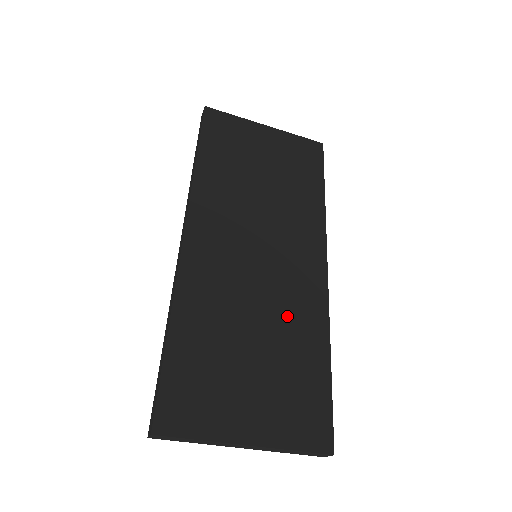
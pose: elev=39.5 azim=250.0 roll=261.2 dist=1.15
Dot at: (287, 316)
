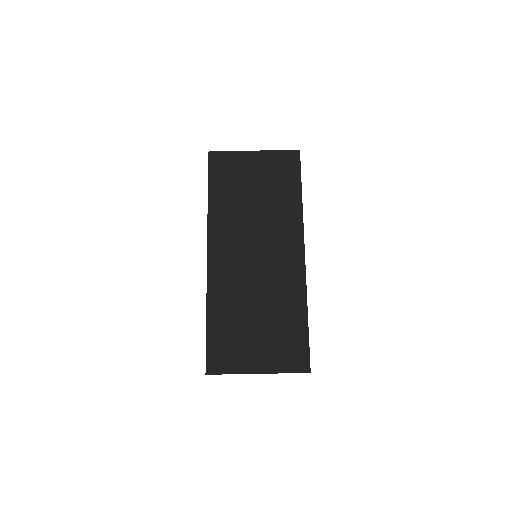
Dot at: (277, 294)
